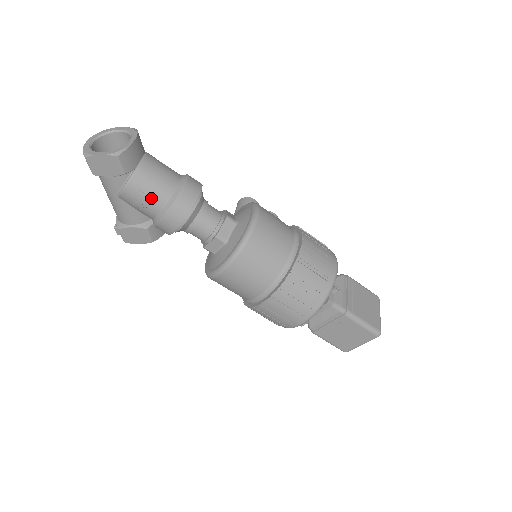
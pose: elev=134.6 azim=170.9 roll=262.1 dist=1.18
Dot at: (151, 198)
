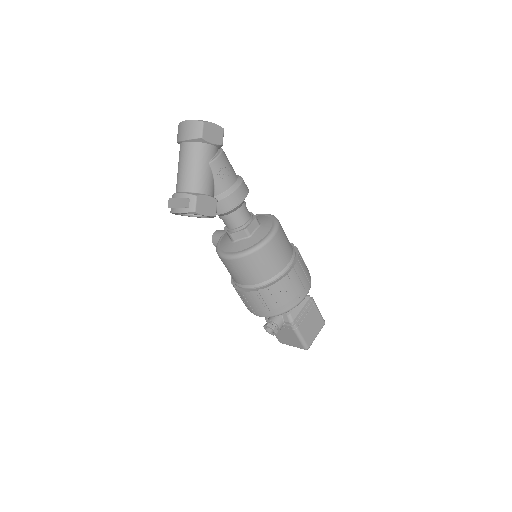
Dot at: (231, 170)
